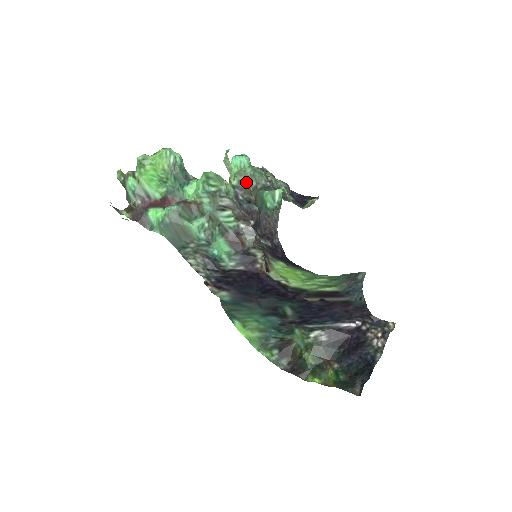
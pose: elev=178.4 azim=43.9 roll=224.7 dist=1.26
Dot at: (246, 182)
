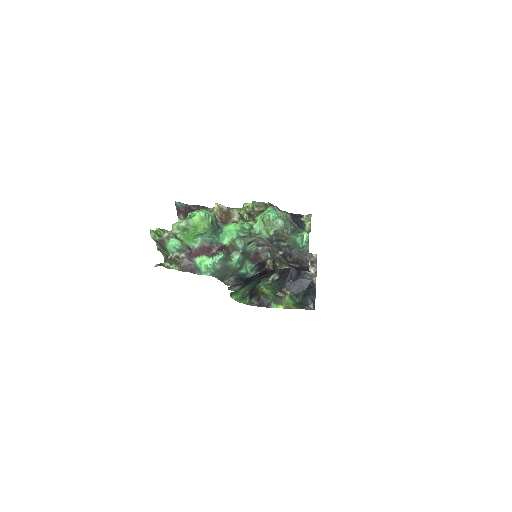
Dot at: (280, 231)
